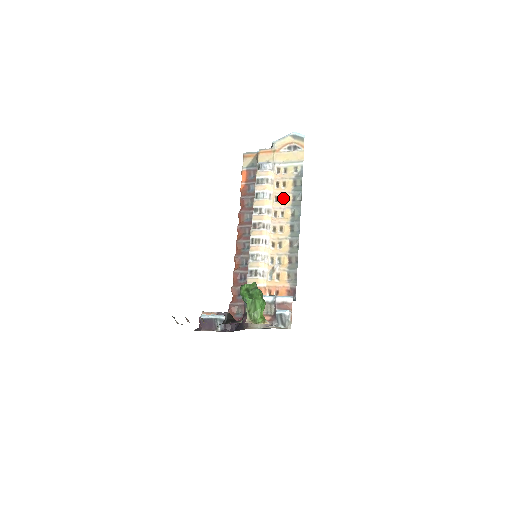
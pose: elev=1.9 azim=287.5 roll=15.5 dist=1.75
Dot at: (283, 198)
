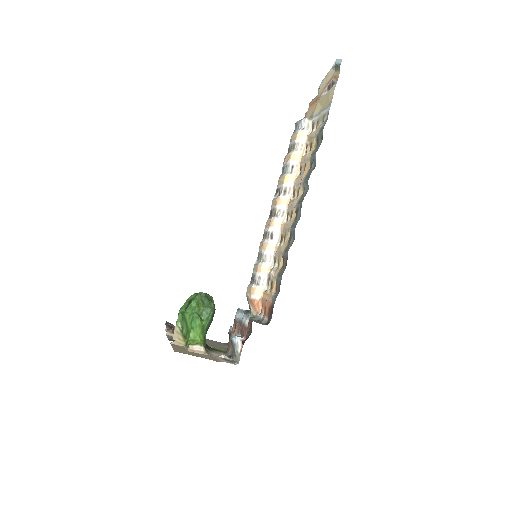
Dot at: (304, 168)
